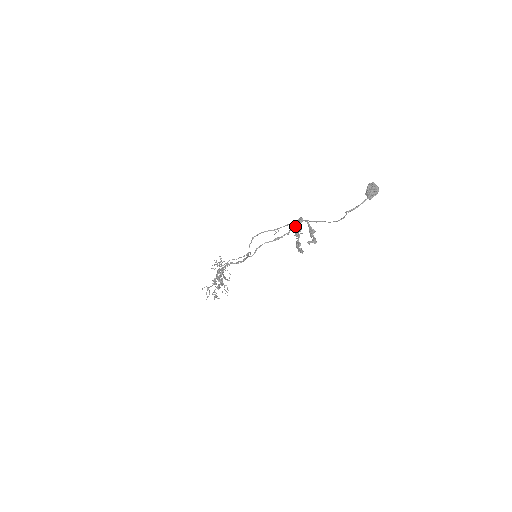
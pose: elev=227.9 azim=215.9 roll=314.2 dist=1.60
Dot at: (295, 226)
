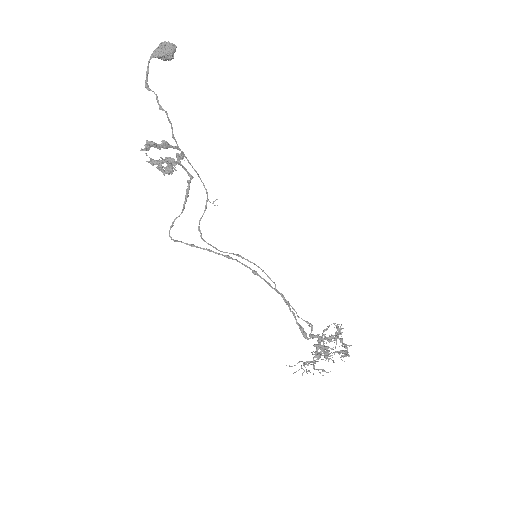
Dot at: (182, 167)
